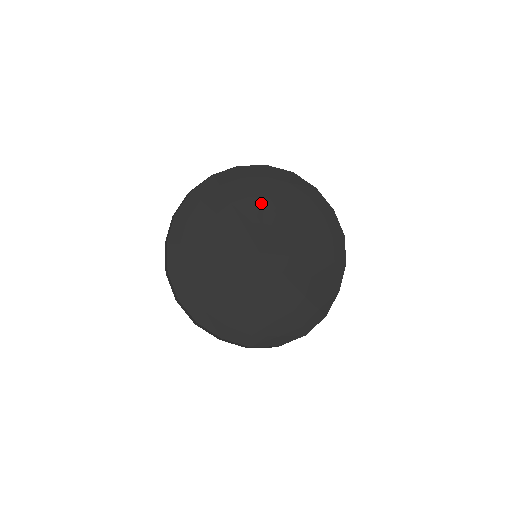
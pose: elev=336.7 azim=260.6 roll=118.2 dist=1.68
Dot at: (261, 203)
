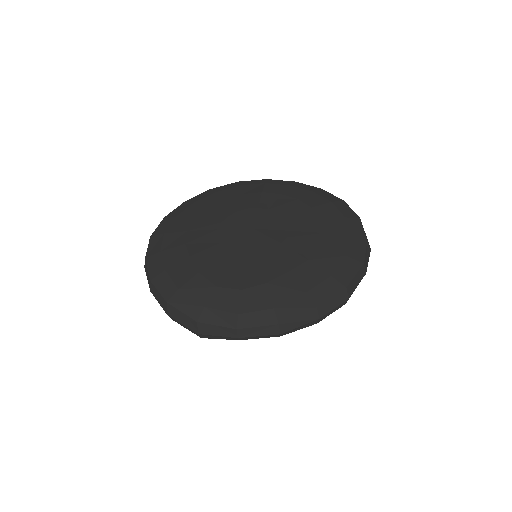
Dot at: (290, 201)
